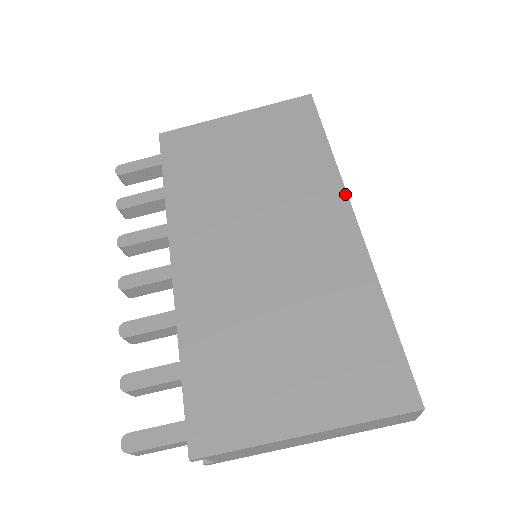
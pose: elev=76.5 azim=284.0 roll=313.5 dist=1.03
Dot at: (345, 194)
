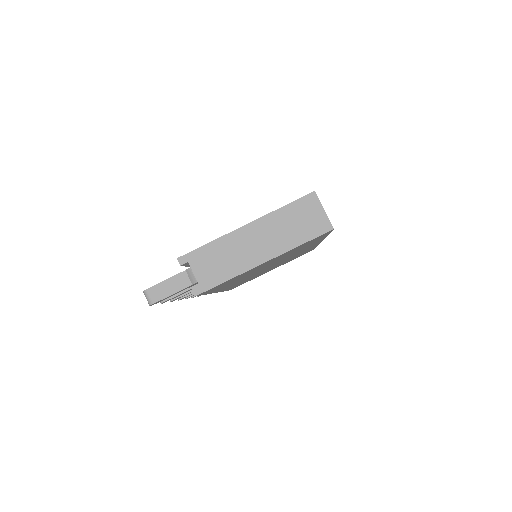
Dot at: occluded
